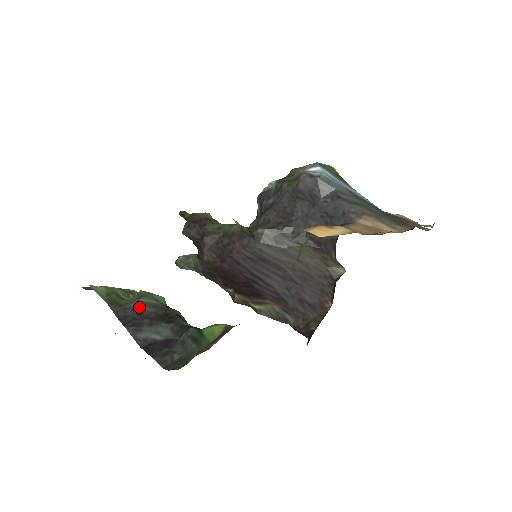
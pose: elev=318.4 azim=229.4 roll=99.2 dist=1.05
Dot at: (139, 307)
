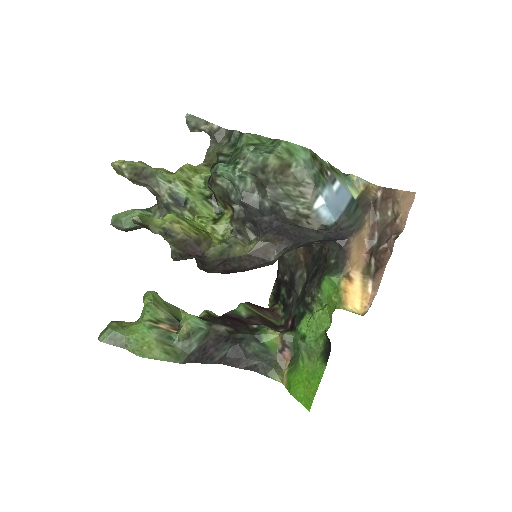
Dot at: (200, 346)
